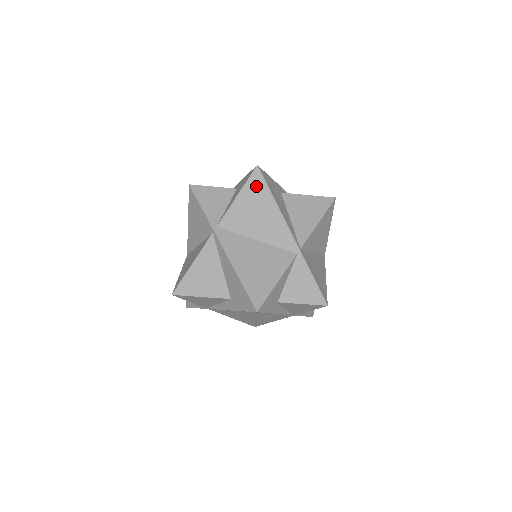
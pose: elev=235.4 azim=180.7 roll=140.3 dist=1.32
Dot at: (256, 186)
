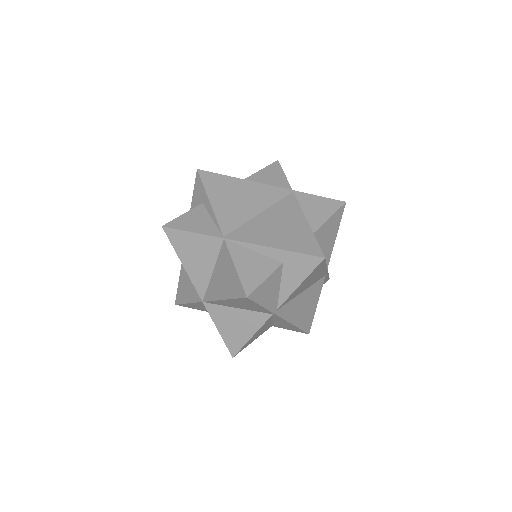
Dot at: (317, 269)
